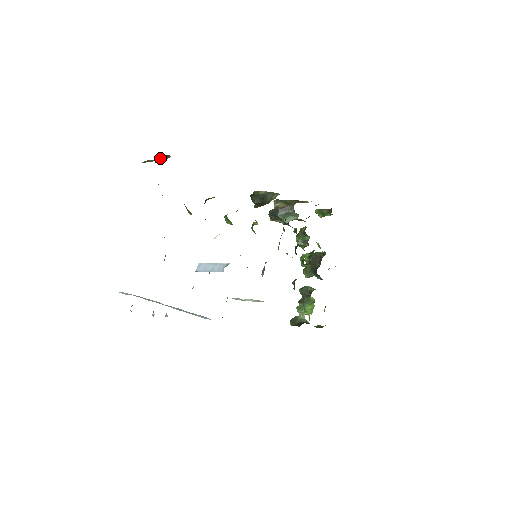
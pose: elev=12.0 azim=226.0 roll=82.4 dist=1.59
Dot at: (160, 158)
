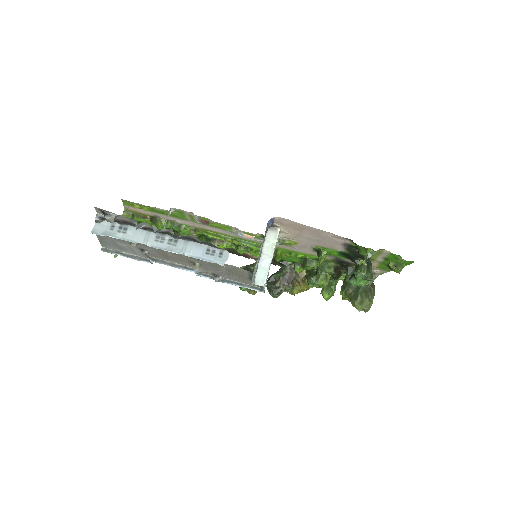
Dot at: occluded
